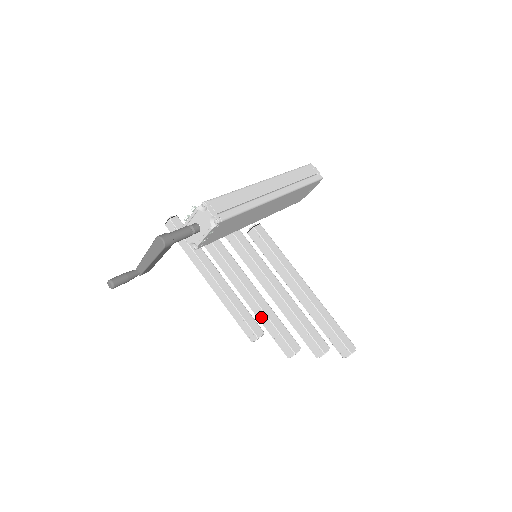
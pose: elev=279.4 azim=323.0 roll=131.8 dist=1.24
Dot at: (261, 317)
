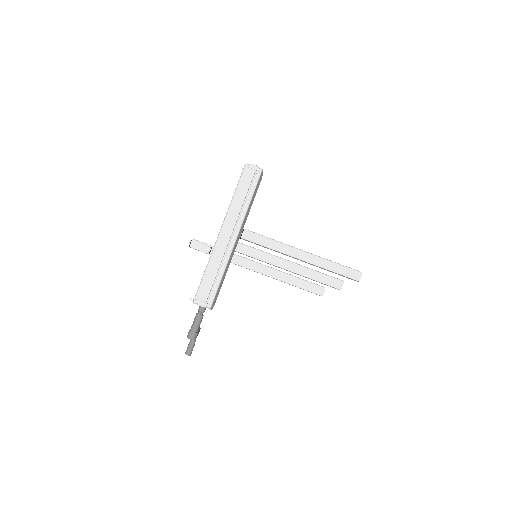
Dot at: occluded
